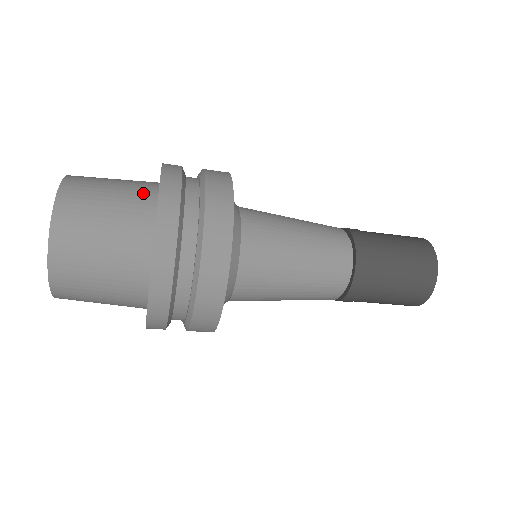
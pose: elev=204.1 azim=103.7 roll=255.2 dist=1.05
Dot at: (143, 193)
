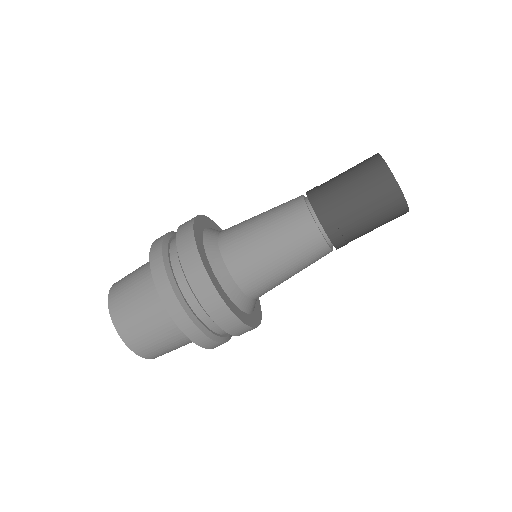
Dot at: occluded
